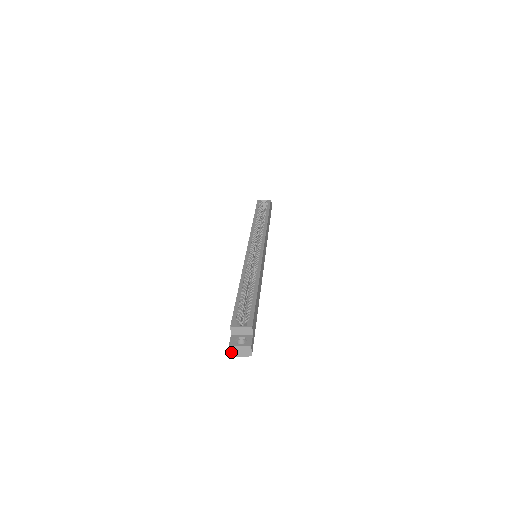
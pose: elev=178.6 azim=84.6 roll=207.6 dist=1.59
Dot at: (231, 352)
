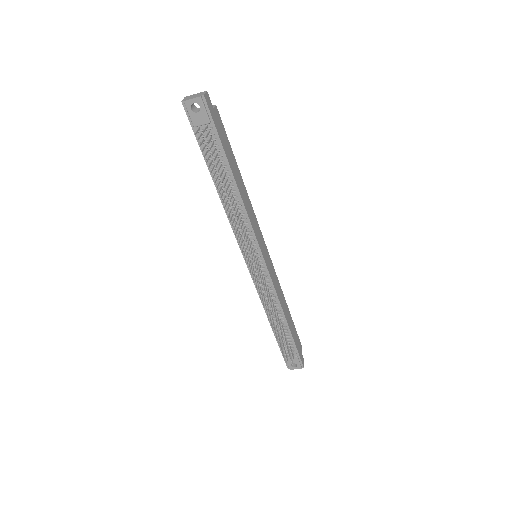
Dot at: (184, 100)
